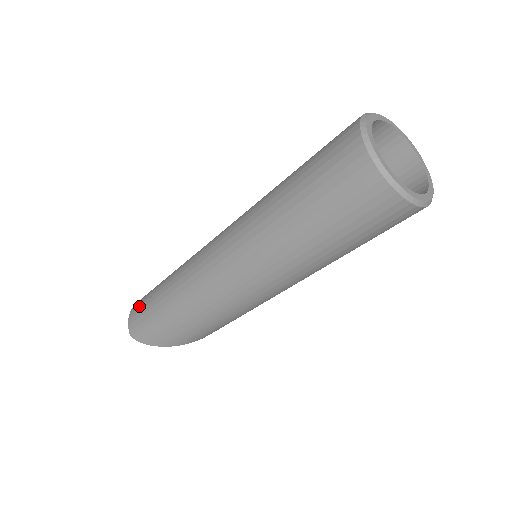
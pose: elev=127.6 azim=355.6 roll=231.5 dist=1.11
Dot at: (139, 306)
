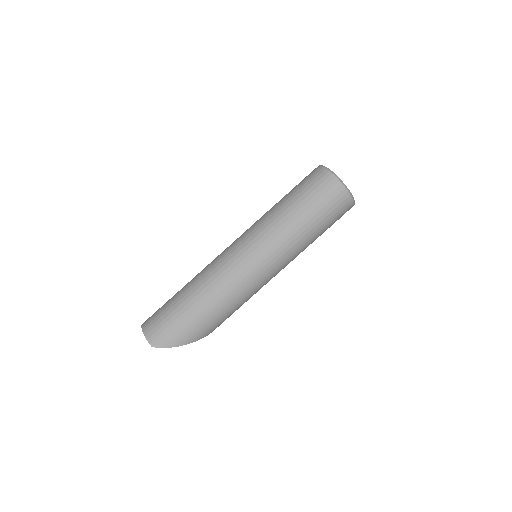
Dot at: (157, 320)
